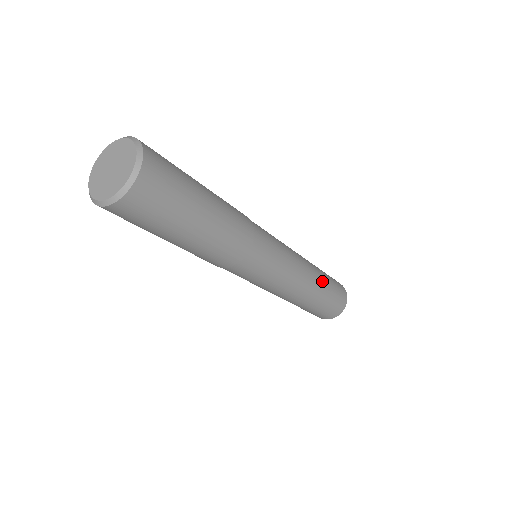
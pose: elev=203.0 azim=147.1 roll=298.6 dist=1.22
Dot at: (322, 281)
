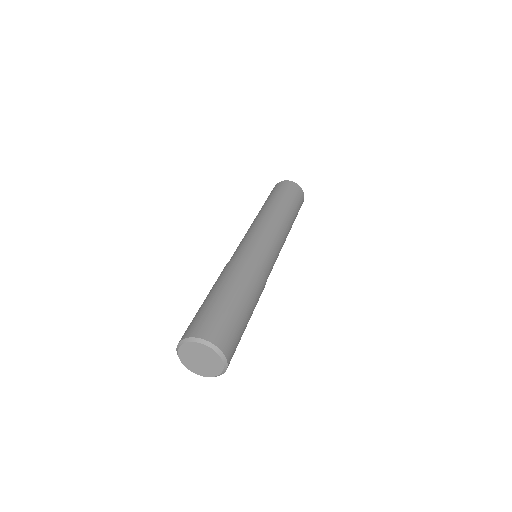
Dot at: occluded
